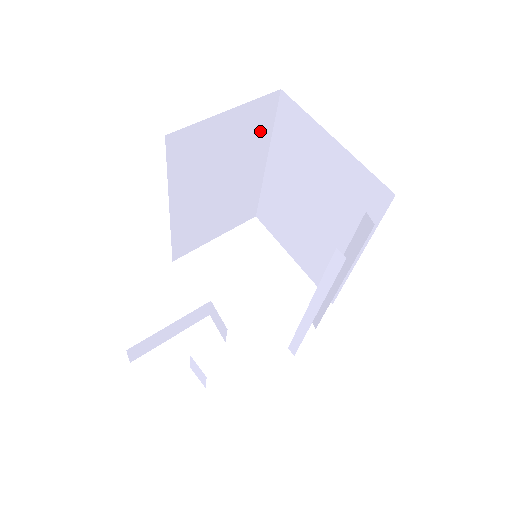
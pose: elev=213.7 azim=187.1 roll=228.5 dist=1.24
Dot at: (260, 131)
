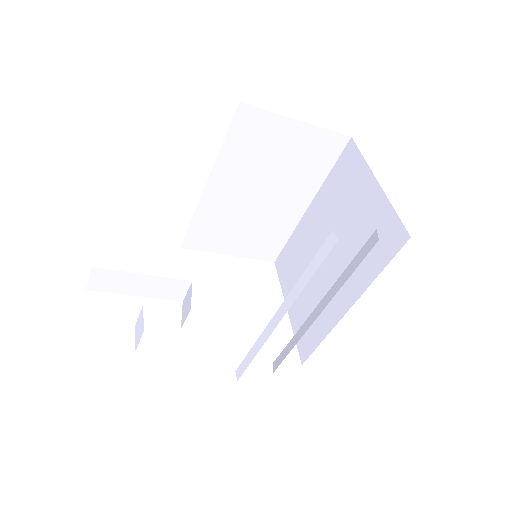
Dot at: (317, 166)
